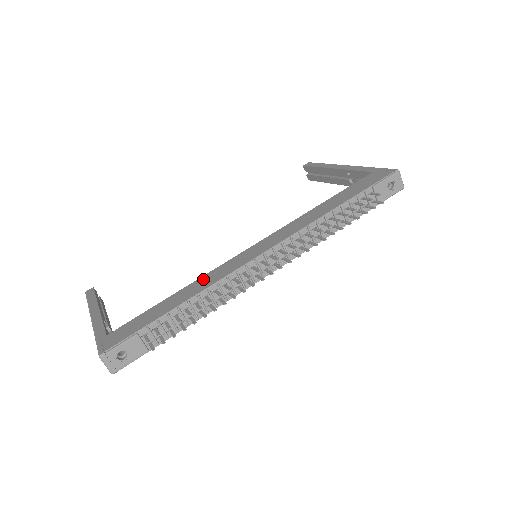
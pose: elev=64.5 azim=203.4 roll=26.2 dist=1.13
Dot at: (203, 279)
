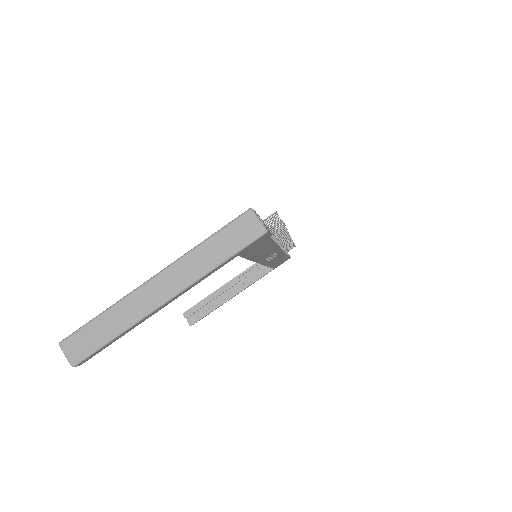
Dot at: occluded
